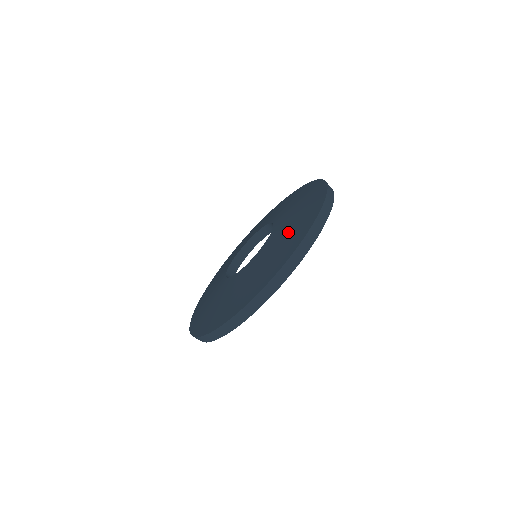
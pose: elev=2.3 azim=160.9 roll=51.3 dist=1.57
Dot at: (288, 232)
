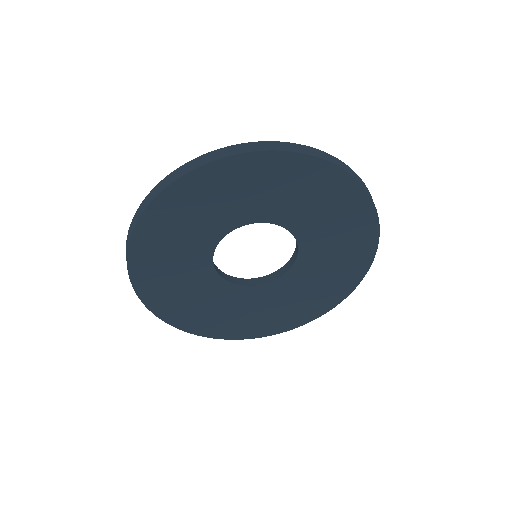
Dot at: occluded
